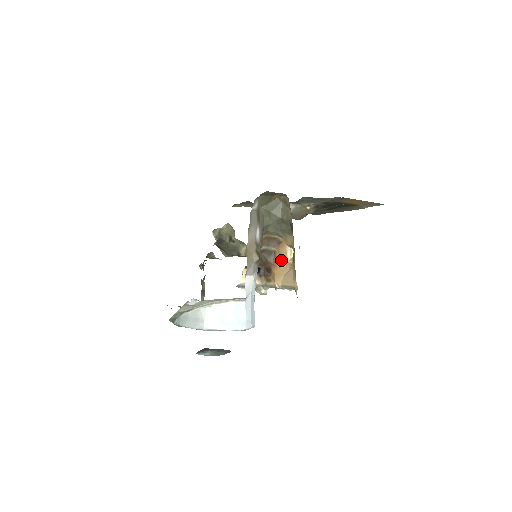
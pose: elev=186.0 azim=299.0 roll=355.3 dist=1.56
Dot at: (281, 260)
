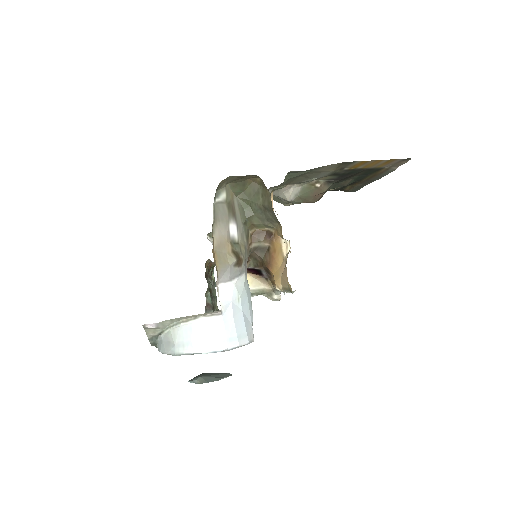
Dot at: (276, 257)
